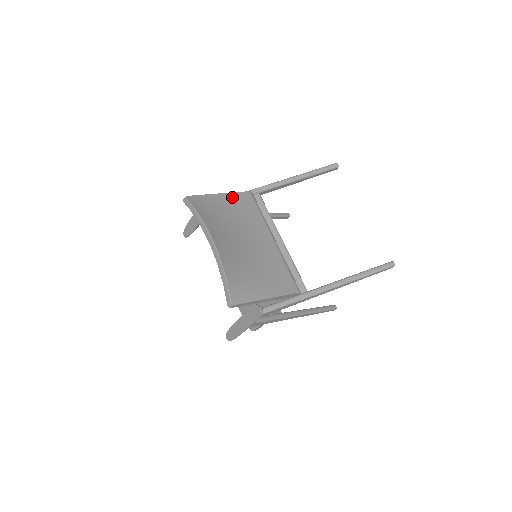
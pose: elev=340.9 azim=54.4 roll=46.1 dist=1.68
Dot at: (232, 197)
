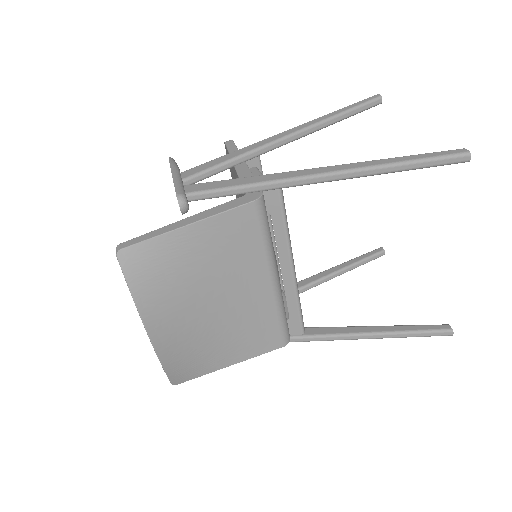
Dot at: (212, 225)
